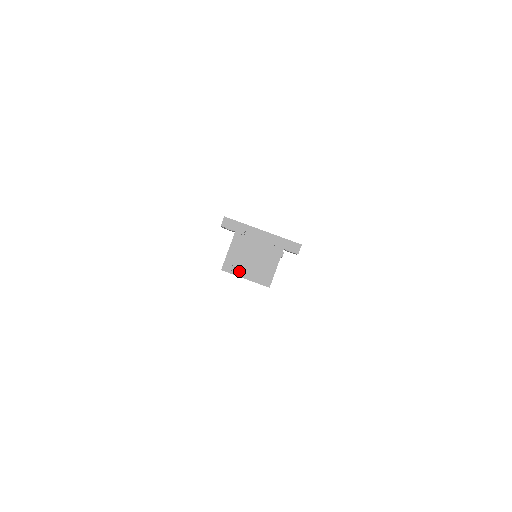
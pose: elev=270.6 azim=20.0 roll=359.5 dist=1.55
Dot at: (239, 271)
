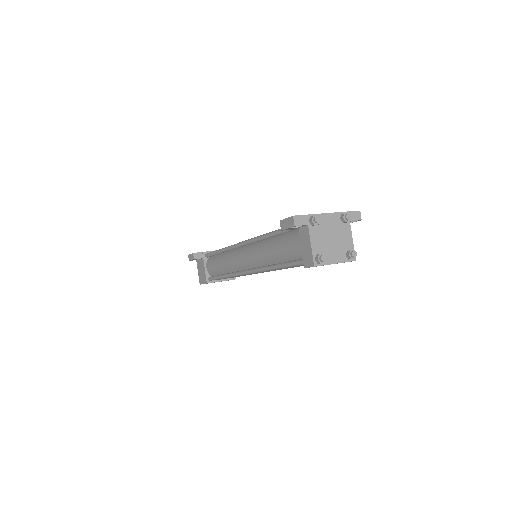
Dot at: (328, 259)
